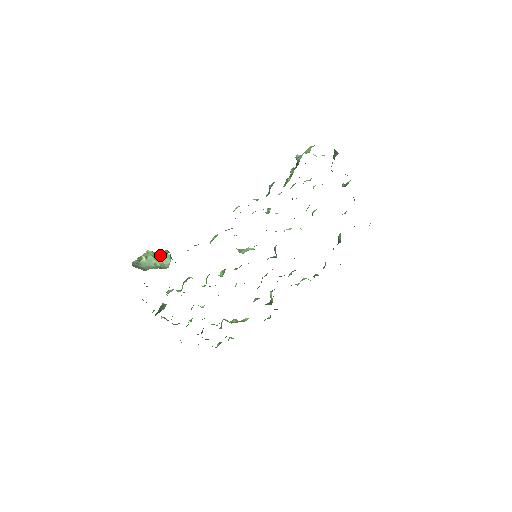
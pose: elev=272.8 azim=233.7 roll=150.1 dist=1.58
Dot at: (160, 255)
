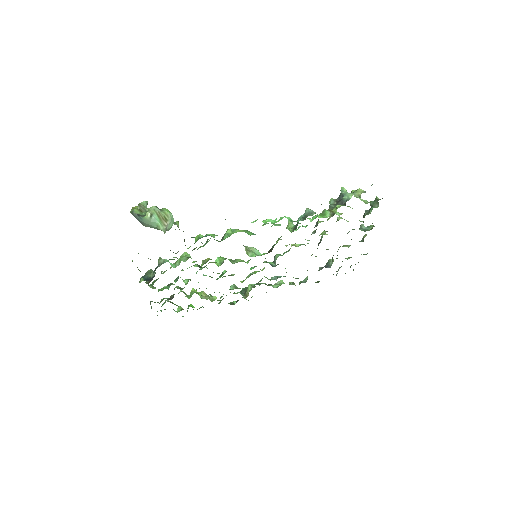
Dot at: (166, 217)
